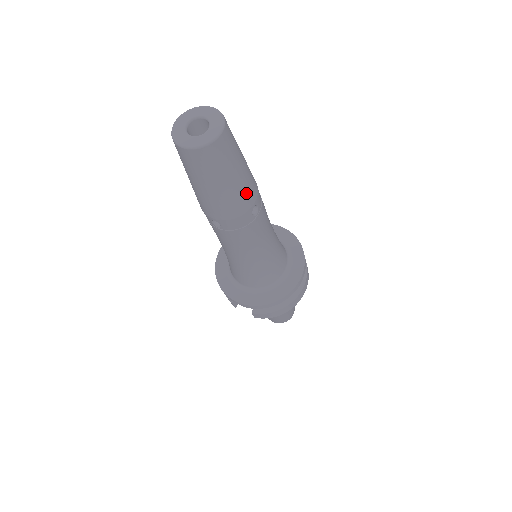
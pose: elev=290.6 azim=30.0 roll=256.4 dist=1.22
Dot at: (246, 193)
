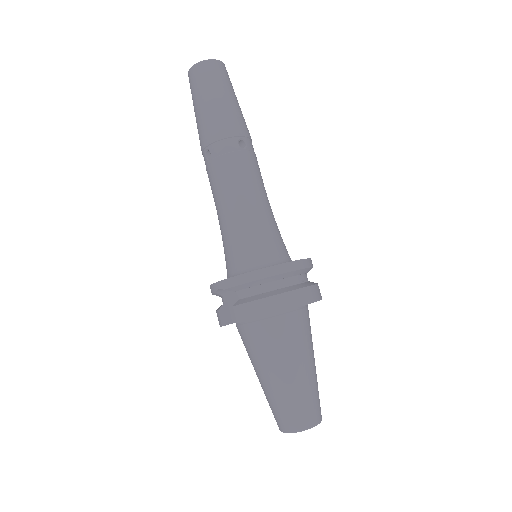
Dot at: (233, 117)
